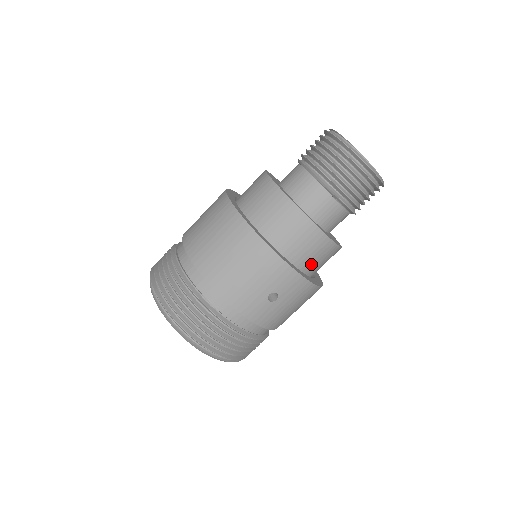
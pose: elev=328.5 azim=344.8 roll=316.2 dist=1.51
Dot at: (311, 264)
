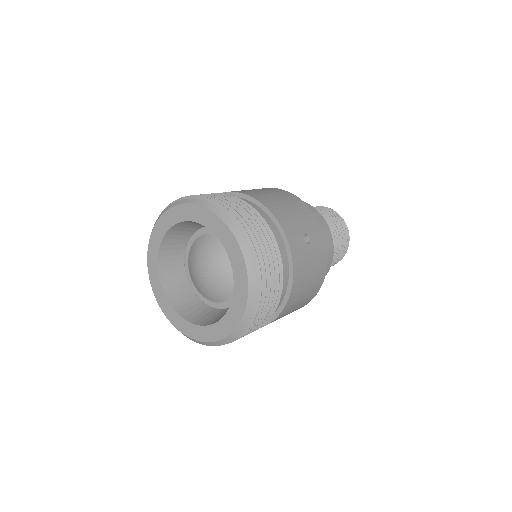
Dot at: occluded
